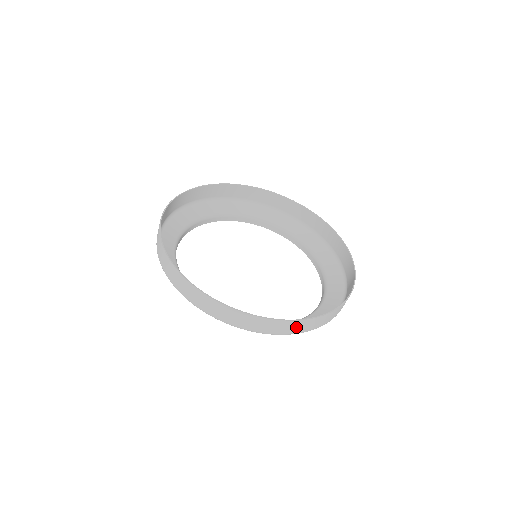
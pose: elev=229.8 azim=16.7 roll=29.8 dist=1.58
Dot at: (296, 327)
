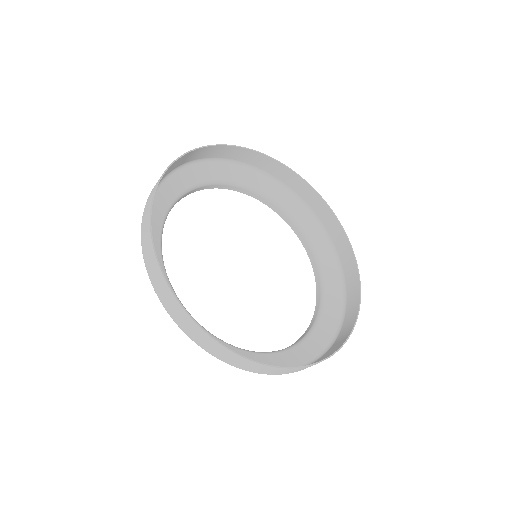
Dot at: (214, 348)
